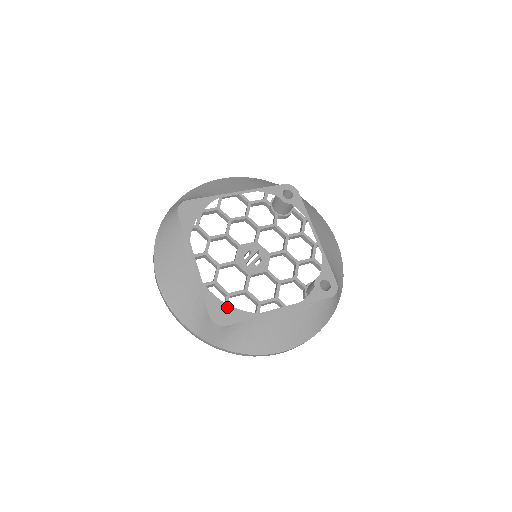
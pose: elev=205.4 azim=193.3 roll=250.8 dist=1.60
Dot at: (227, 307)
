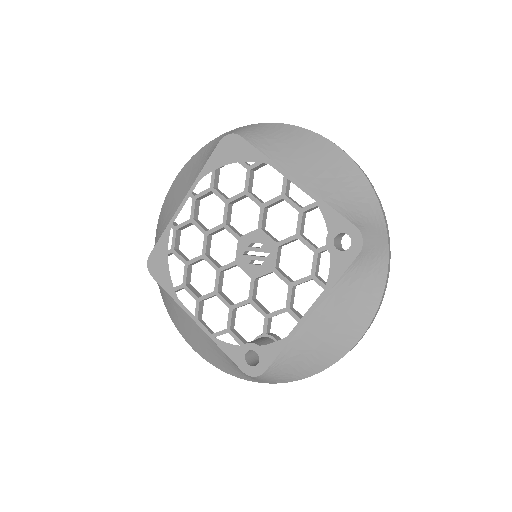
Dot at: (166, 265)
